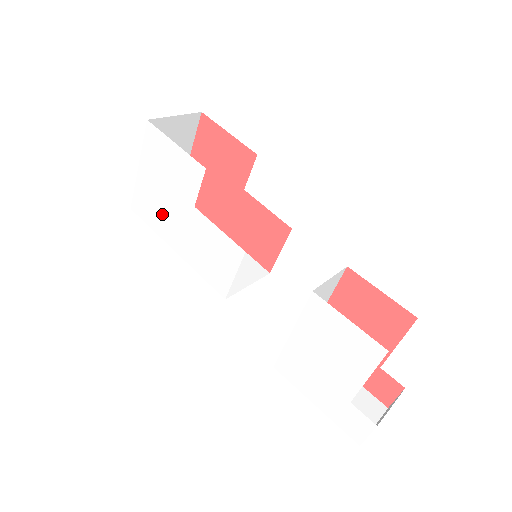
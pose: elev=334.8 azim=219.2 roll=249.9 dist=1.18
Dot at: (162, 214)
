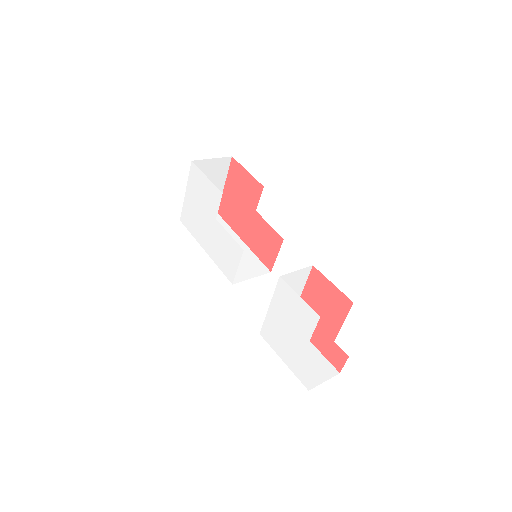
Dot at: (198, 224)
